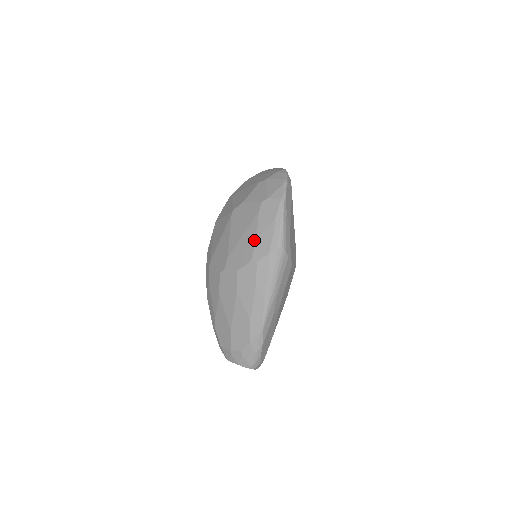
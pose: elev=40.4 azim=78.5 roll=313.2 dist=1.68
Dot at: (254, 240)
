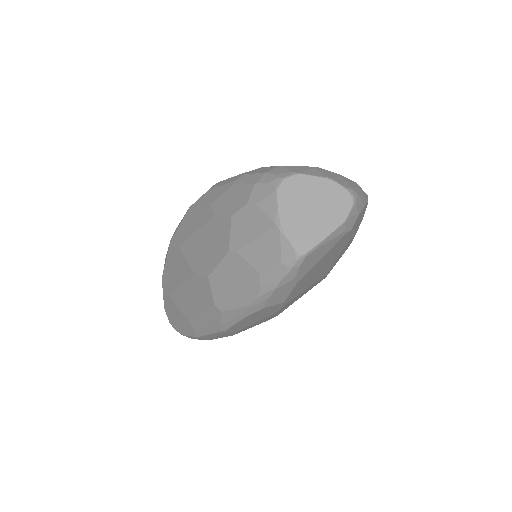
Dot at: occluded
